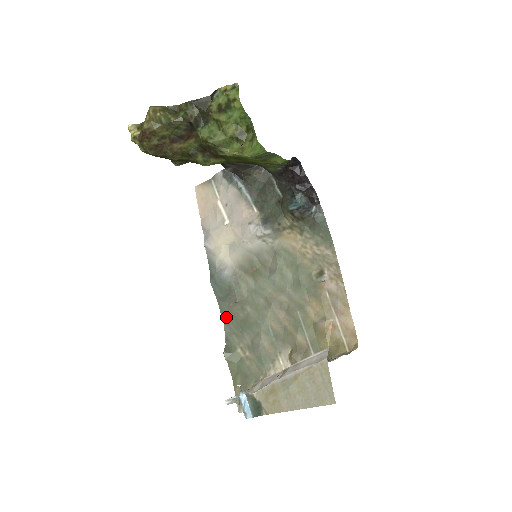
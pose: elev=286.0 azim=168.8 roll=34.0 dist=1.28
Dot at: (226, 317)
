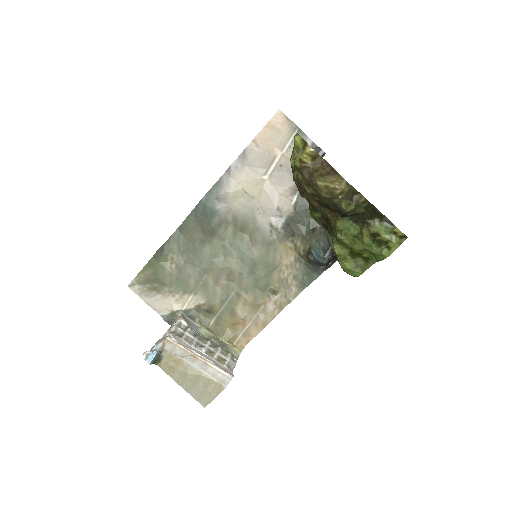
Dot at: (185, 228)
